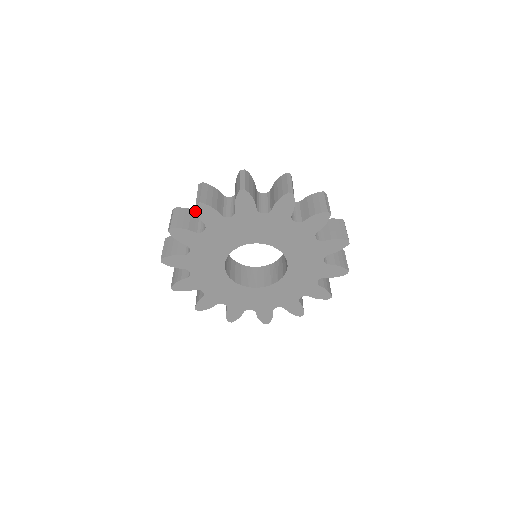
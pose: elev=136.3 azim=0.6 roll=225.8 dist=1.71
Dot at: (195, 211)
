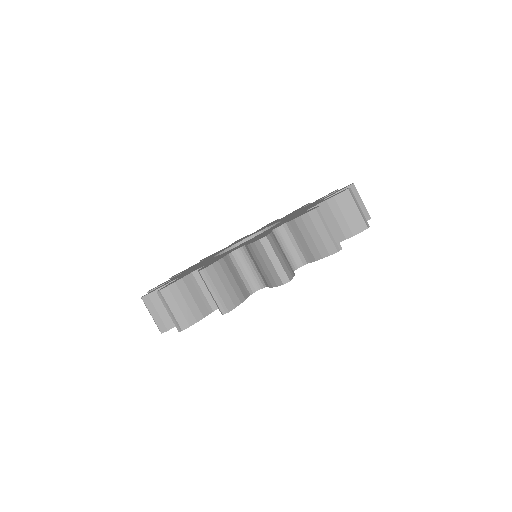
Dot at: (187, 276)
